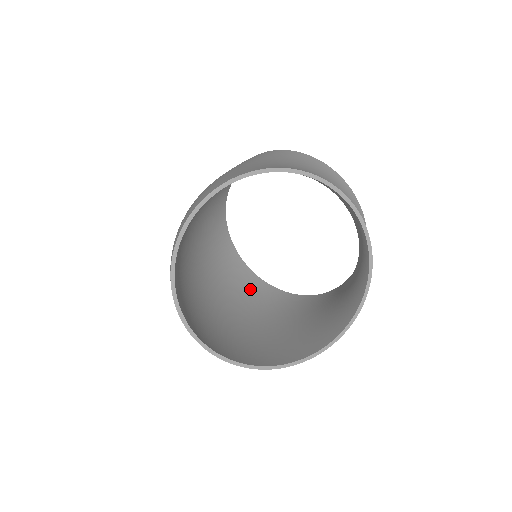
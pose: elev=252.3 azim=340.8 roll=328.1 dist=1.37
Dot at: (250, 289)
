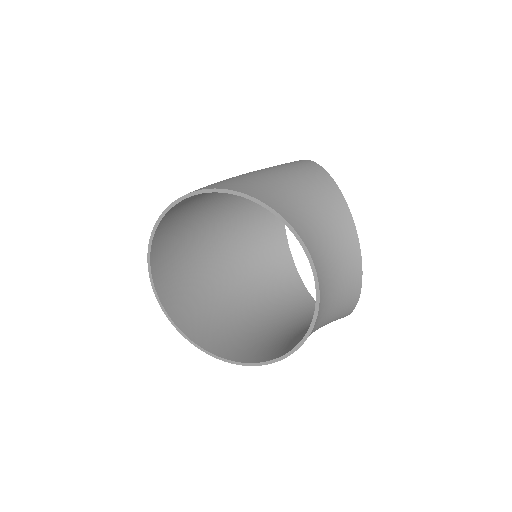
Dot at: (278, 278)
